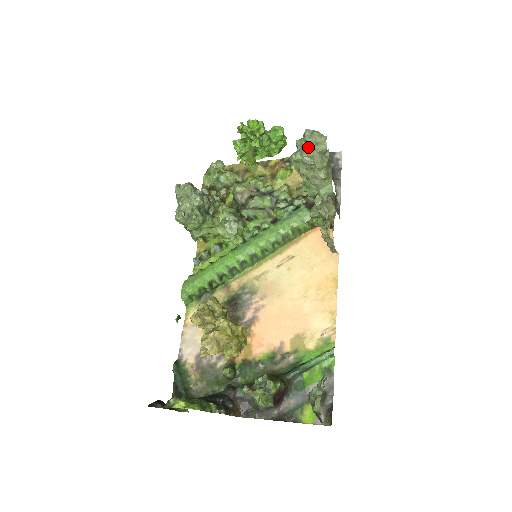
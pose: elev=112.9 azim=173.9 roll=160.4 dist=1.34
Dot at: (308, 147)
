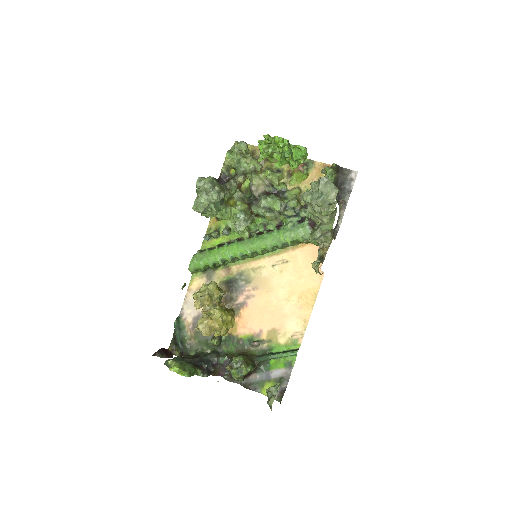
Dot at: (319, 197)
